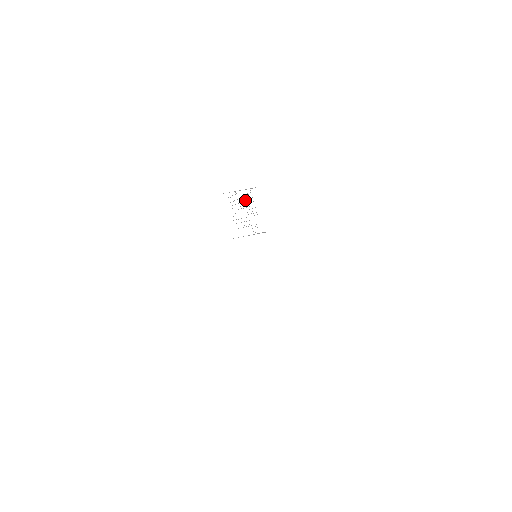
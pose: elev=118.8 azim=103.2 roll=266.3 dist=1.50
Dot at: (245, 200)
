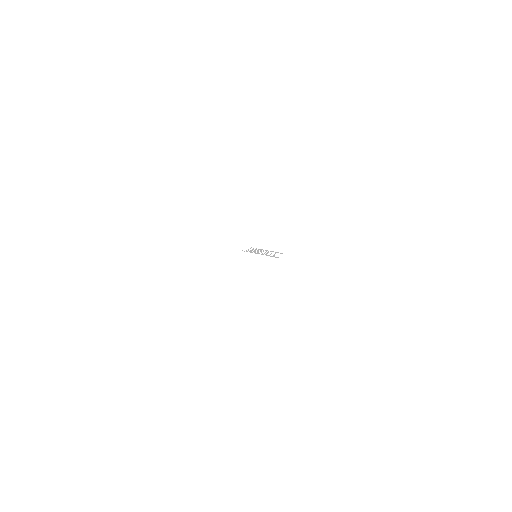
Dot at: occluded
